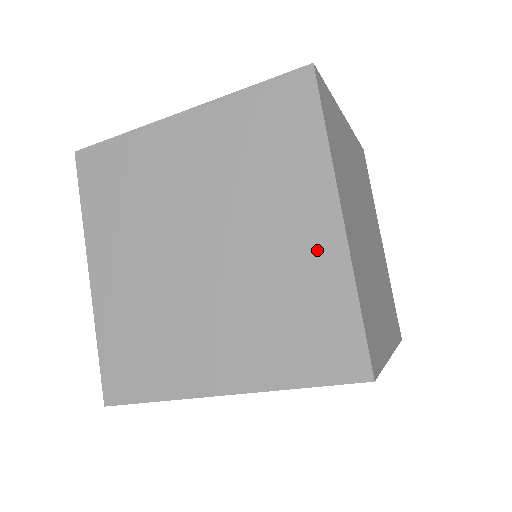
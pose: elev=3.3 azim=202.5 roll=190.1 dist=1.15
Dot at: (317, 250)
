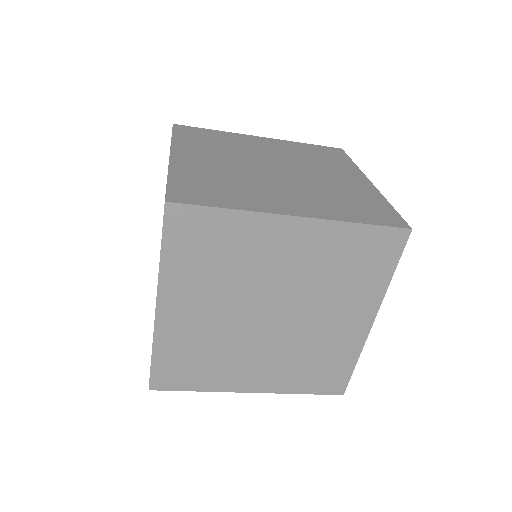
Dot at: (349, 336)
